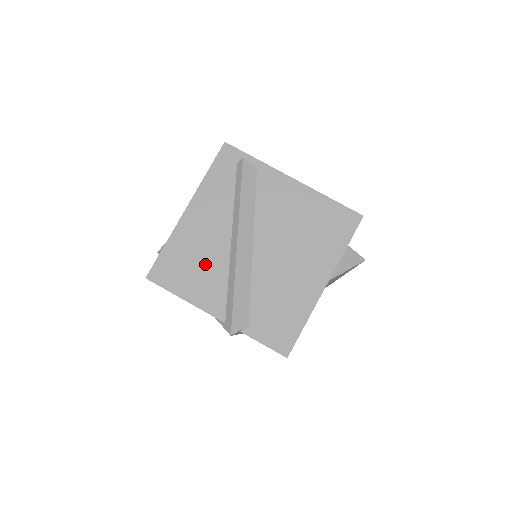
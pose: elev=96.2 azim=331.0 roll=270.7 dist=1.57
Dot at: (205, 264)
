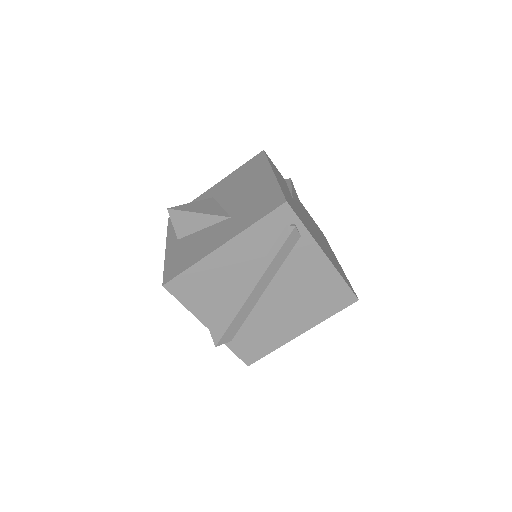
Dot at: (218, 292)
